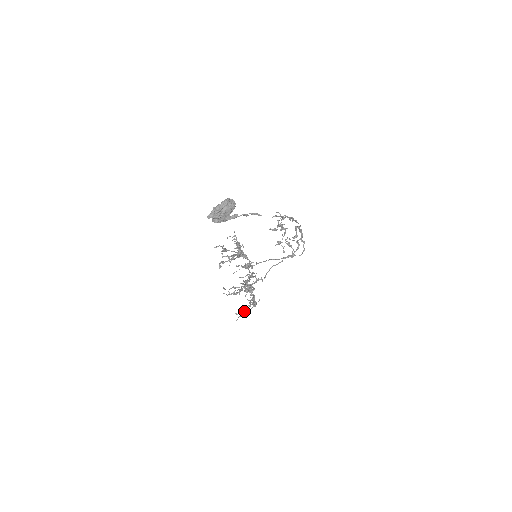
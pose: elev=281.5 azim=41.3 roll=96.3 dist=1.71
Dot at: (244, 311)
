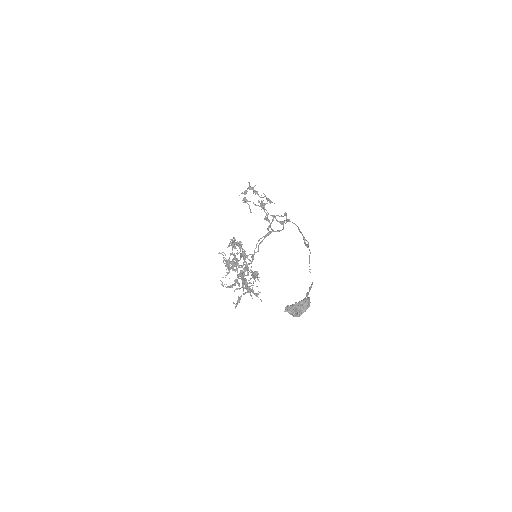
Dot at: (240, 299)
